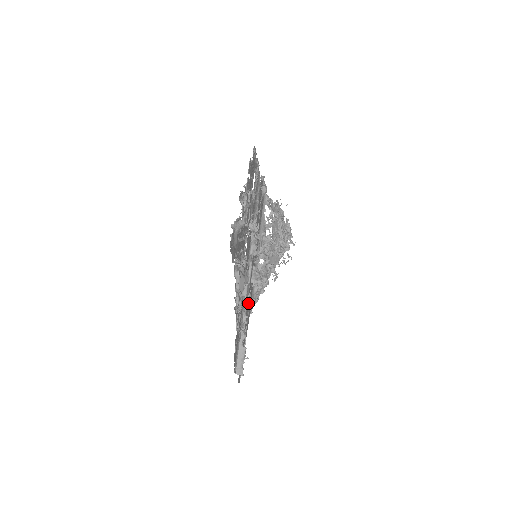
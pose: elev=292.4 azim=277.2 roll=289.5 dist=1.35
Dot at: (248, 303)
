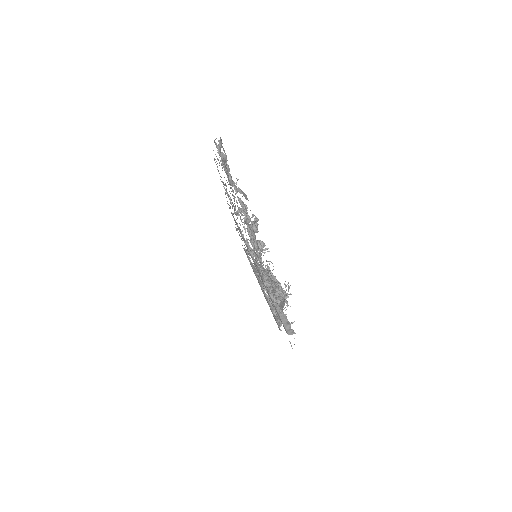
Dot at: (268, 287)
